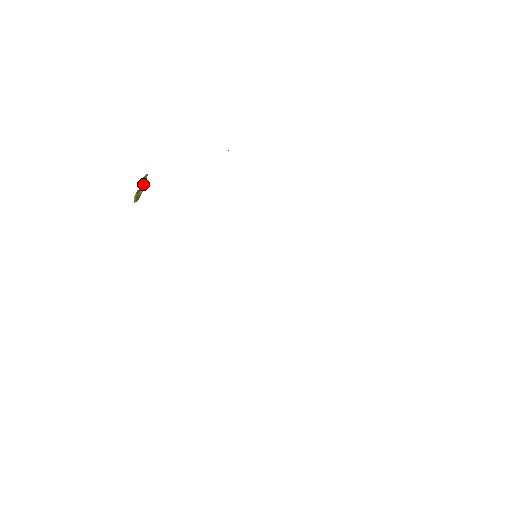
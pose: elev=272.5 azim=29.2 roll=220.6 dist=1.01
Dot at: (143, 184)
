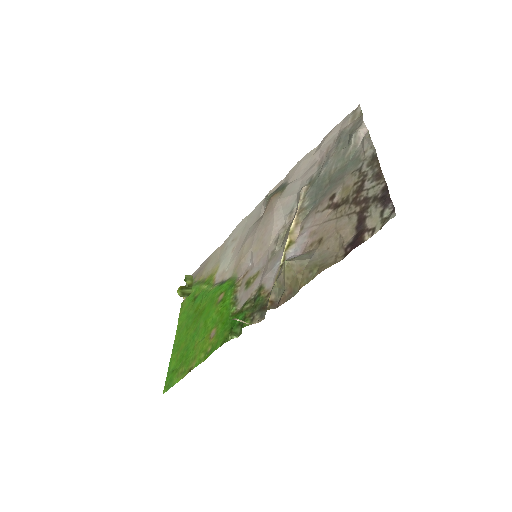
Dot at: (189, 285)
